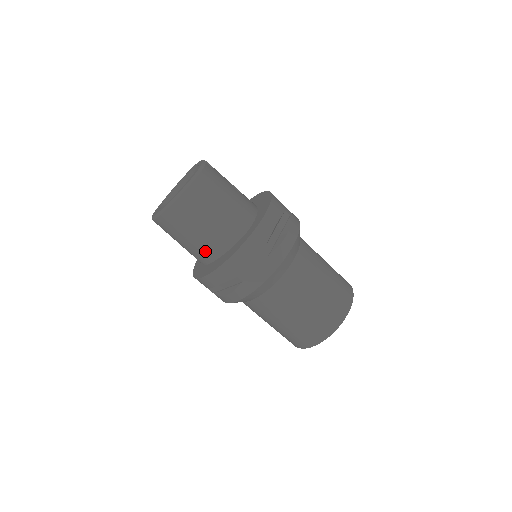
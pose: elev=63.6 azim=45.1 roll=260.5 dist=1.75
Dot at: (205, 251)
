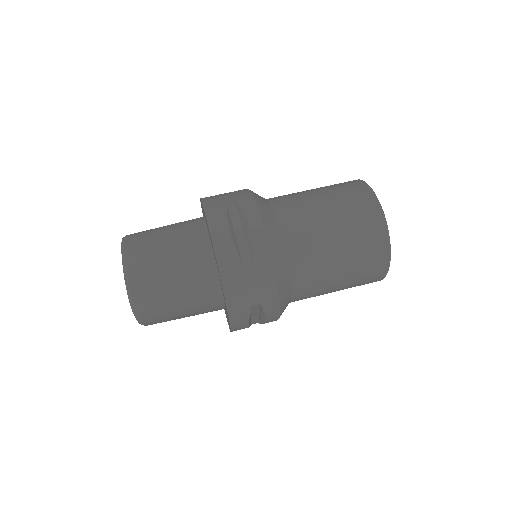
Dot at: (194, 247)
